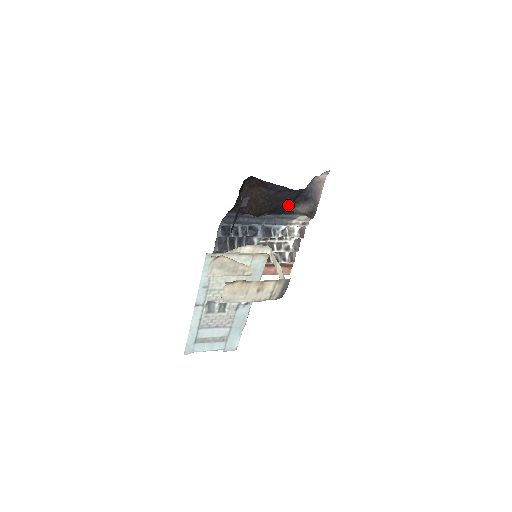
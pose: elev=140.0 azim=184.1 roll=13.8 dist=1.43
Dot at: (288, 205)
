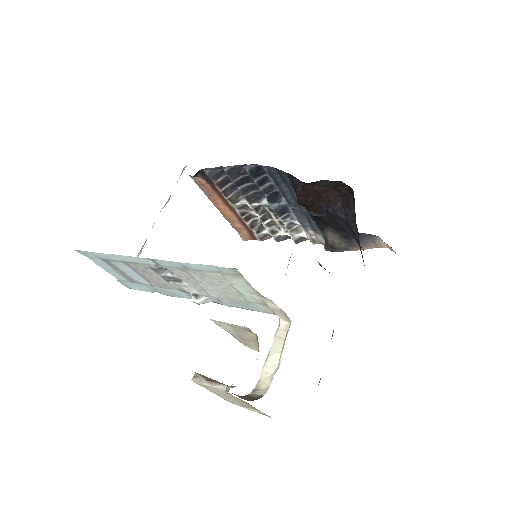
Dot at: occluded
